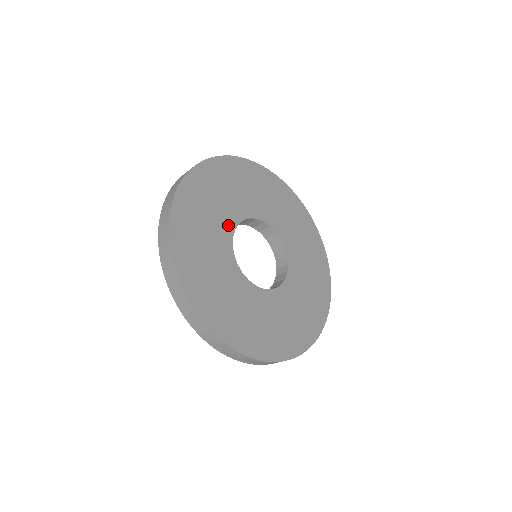
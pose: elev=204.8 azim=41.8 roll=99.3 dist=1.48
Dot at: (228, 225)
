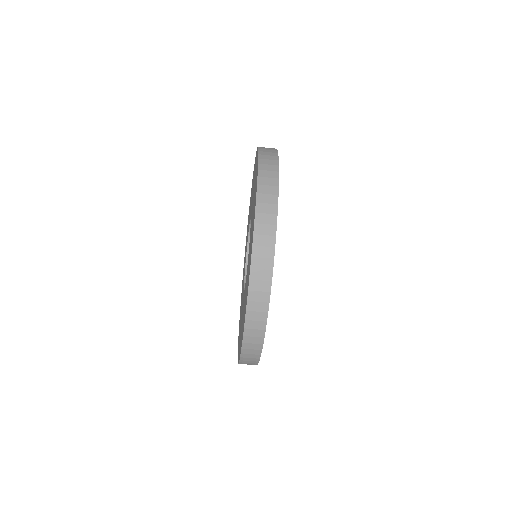
Dot at: occluded
